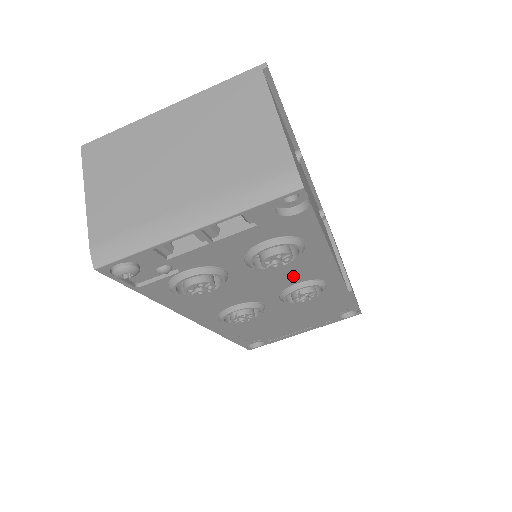
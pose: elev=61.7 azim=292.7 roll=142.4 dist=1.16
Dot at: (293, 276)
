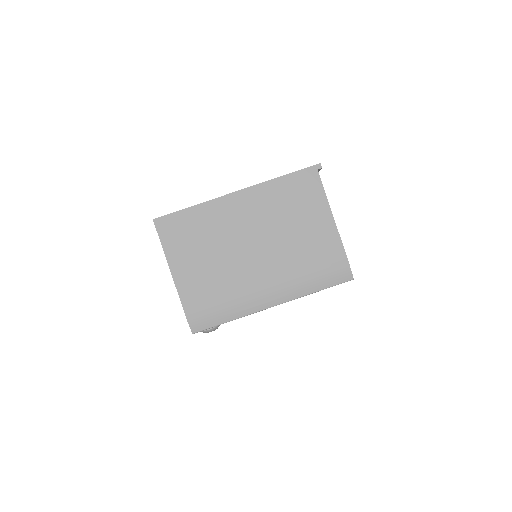
Dot at: occluded
